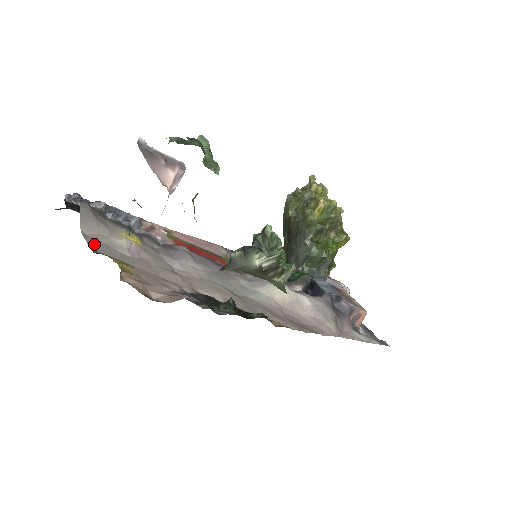
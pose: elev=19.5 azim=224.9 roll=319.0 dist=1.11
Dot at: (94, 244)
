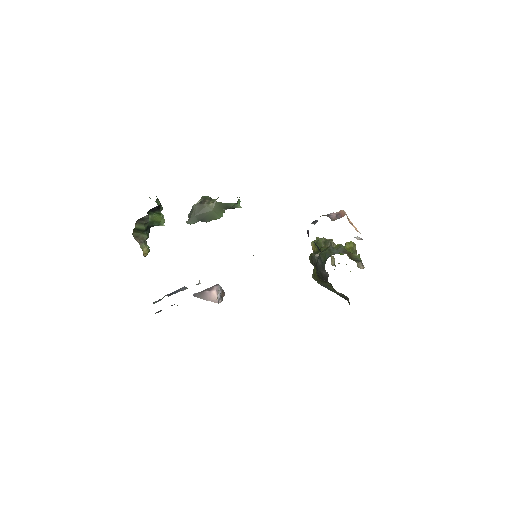
Dot at: occluded
